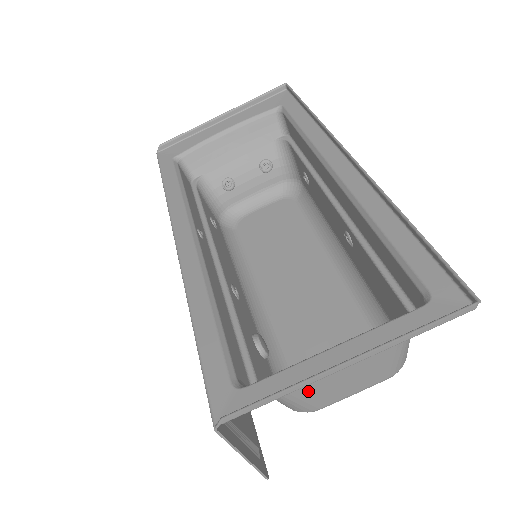
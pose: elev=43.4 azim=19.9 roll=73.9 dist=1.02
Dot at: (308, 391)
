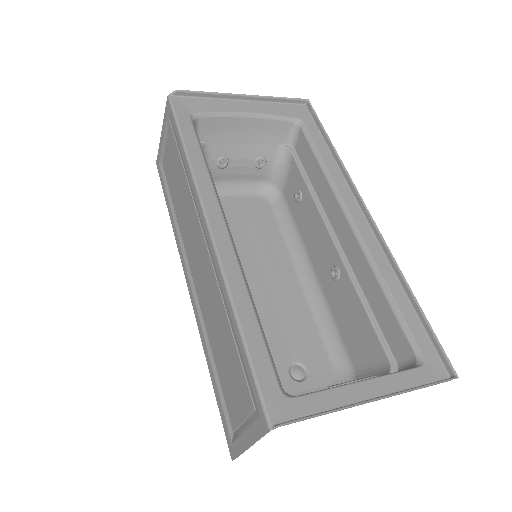
Dot at: occluded
